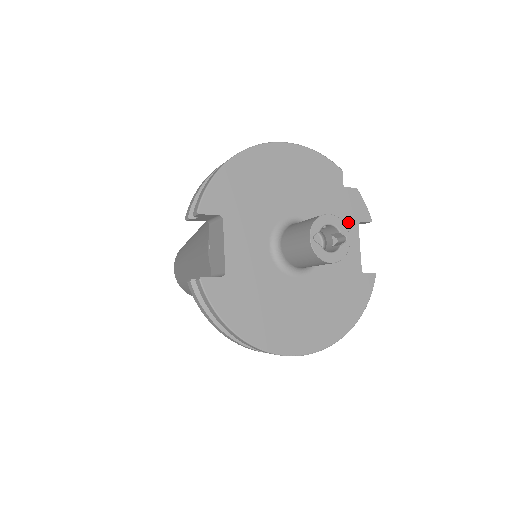
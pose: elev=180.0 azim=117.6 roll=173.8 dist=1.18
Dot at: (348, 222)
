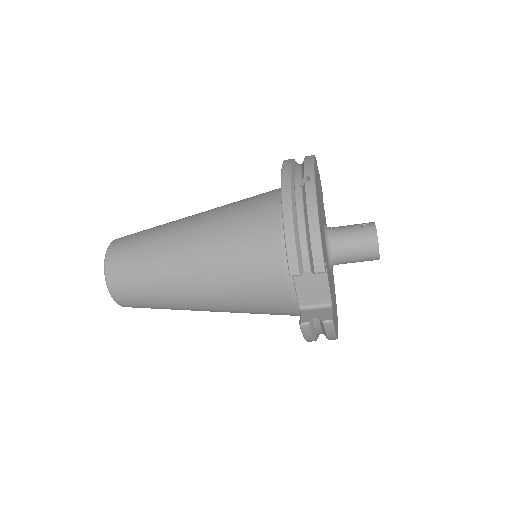
Dot at: occluded
